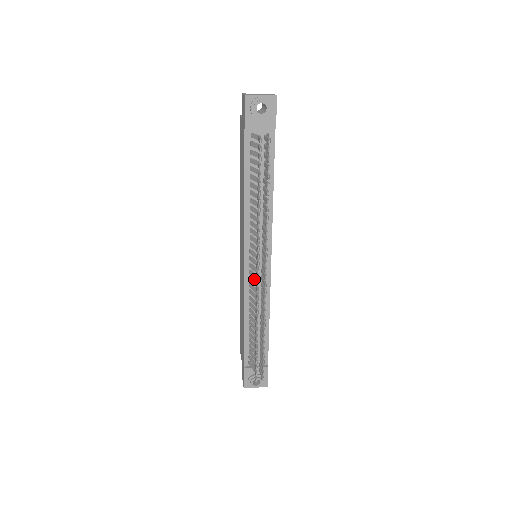
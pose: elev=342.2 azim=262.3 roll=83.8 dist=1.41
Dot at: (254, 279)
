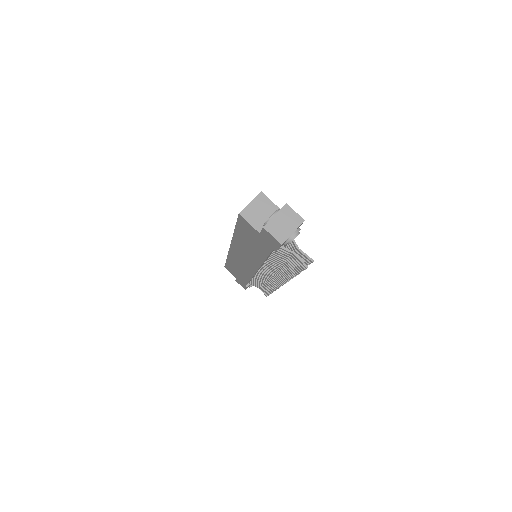
Dot at: occluded
